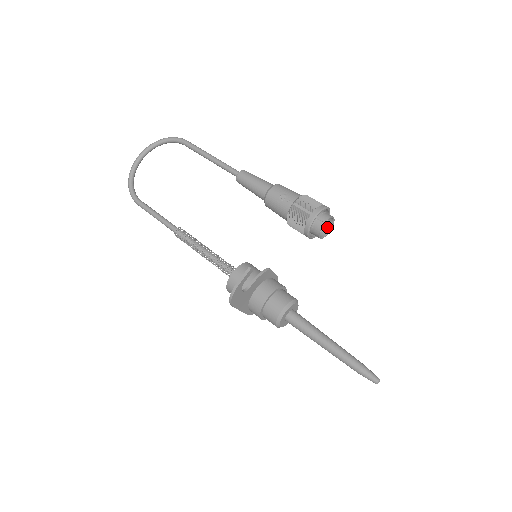
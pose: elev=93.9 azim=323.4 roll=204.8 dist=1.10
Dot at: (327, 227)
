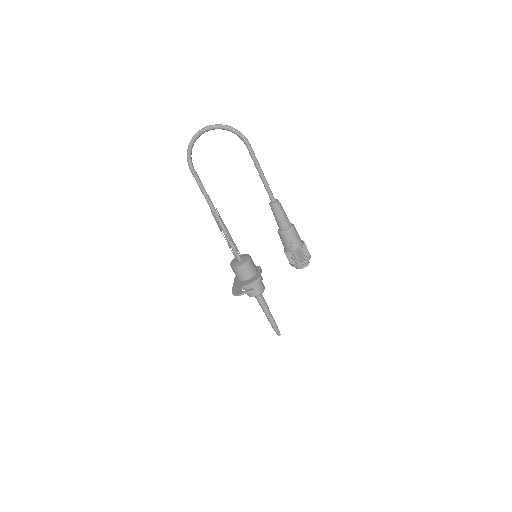
Dot at: occluded
